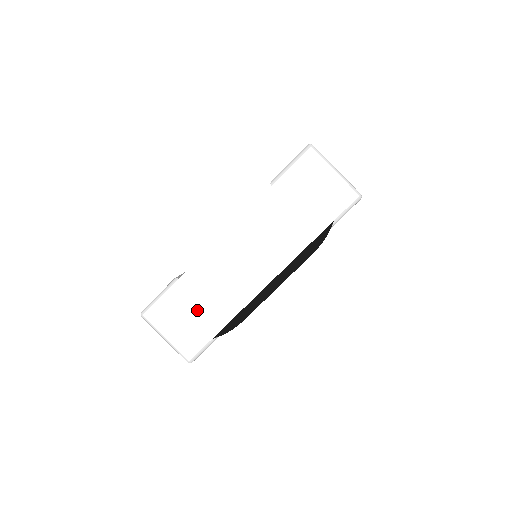
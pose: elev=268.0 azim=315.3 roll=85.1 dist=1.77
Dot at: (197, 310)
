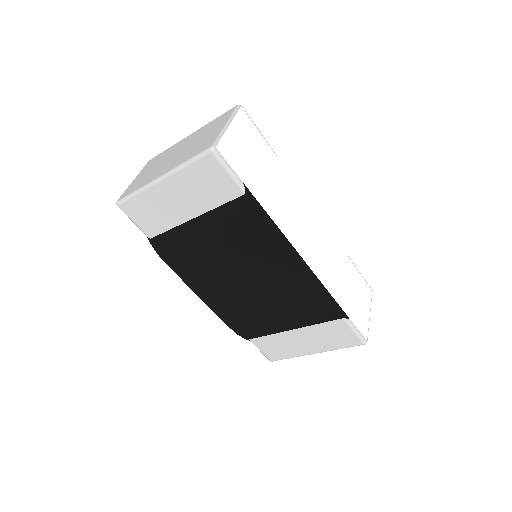
Dot at: (261, 170)
